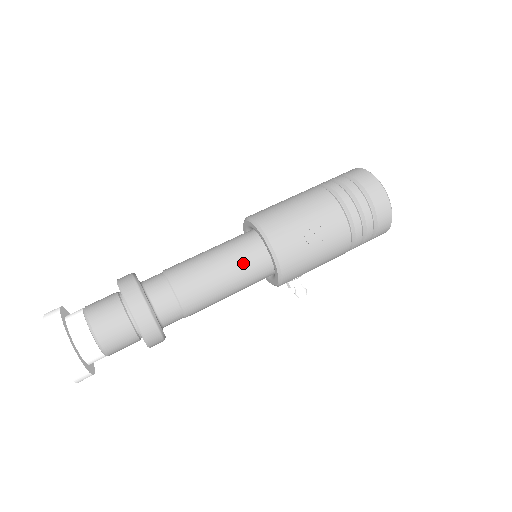
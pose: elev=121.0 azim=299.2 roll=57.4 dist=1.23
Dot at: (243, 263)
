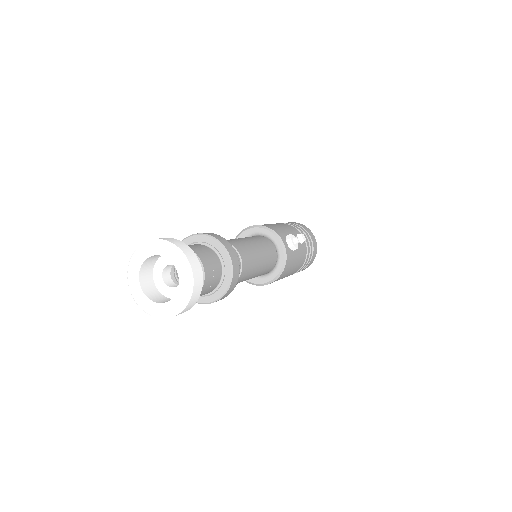
Dot at: occluded
